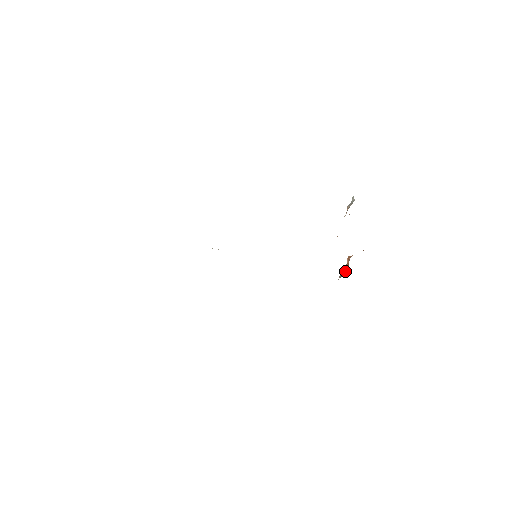
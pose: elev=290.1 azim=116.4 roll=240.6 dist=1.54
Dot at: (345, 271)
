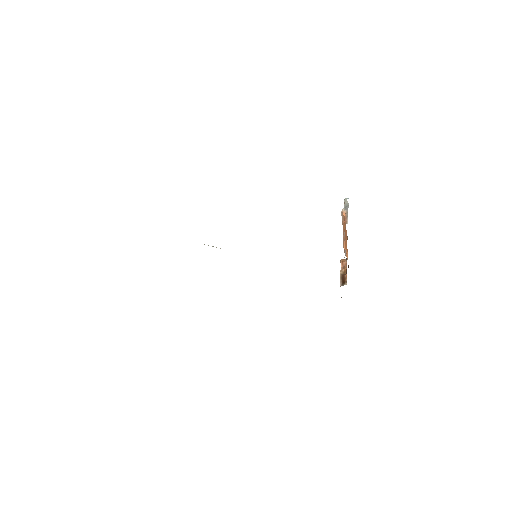
Dot at: (345, 278)
